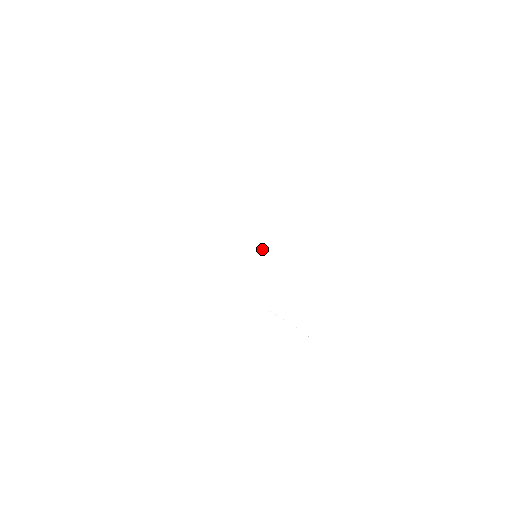
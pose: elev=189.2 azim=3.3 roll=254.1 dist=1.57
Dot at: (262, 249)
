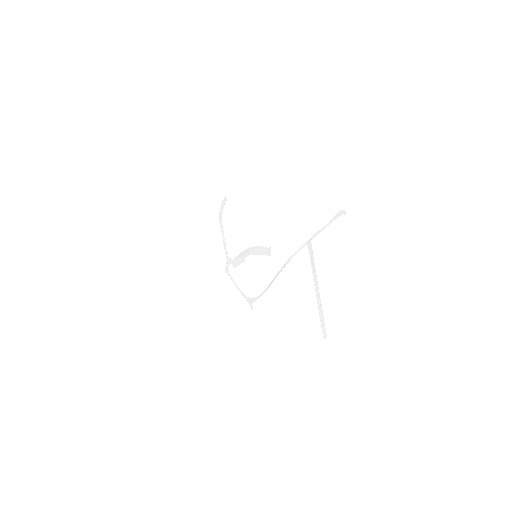
Dot at: (254, 248)
